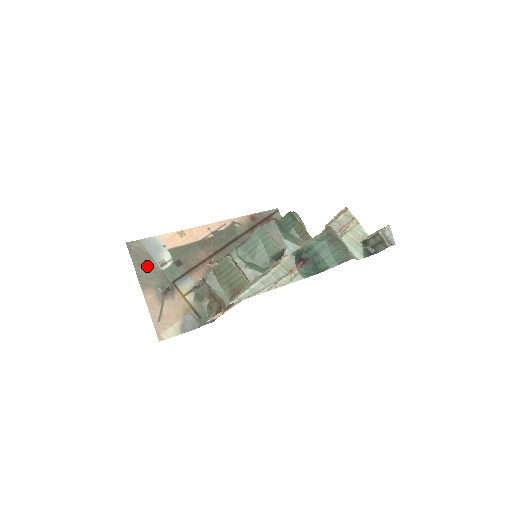
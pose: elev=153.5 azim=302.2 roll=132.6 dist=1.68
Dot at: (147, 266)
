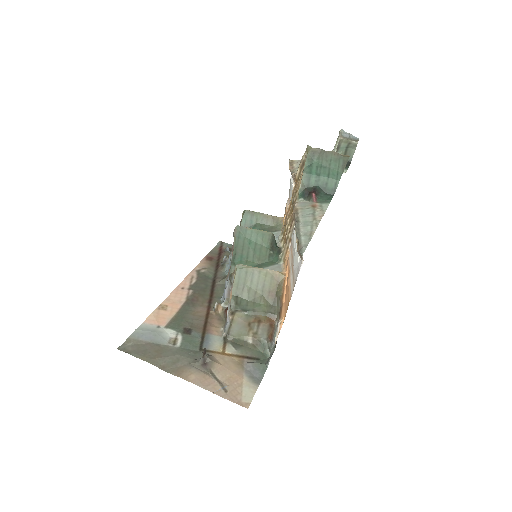
Dot at: (161, 353)
